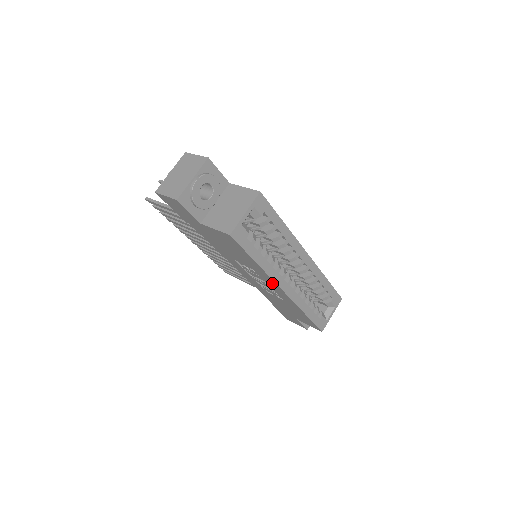
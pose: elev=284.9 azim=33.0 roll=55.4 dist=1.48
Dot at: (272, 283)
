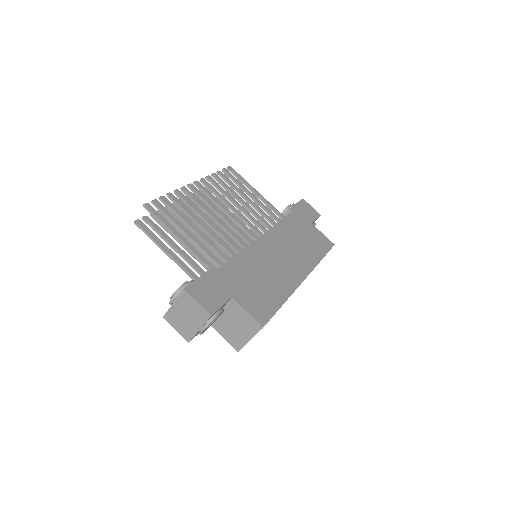
Dot at: occluded
